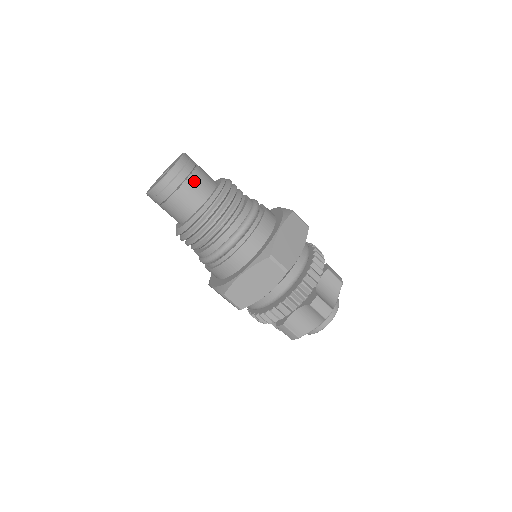
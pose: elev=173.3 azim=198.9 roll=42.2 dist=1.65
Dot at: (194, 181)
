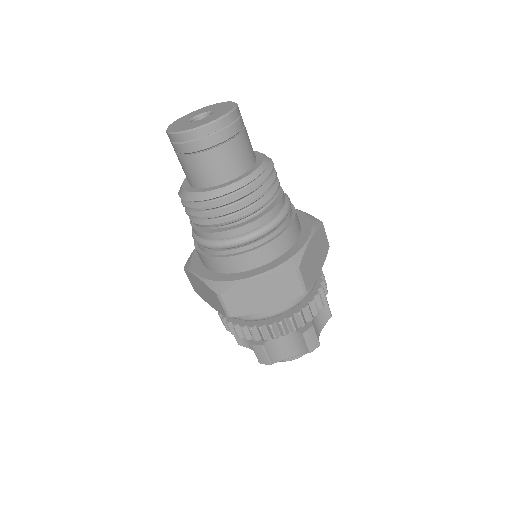
Dot at: (240, 143)
